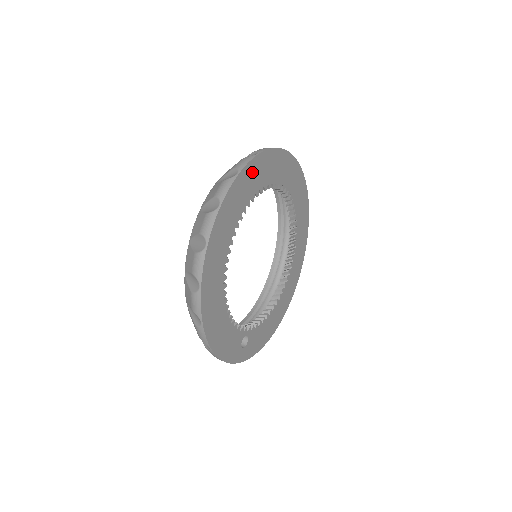
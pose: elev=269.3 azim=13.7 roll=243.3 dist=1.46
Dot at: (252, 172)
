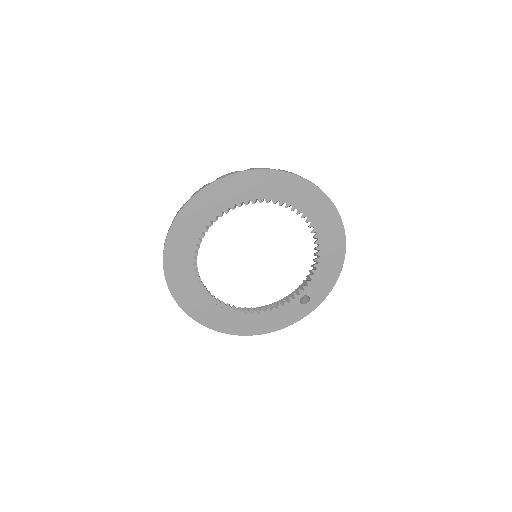
Dot at: (173, 264)
